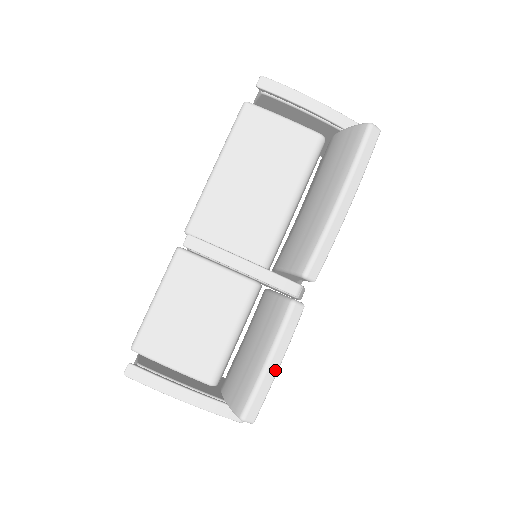
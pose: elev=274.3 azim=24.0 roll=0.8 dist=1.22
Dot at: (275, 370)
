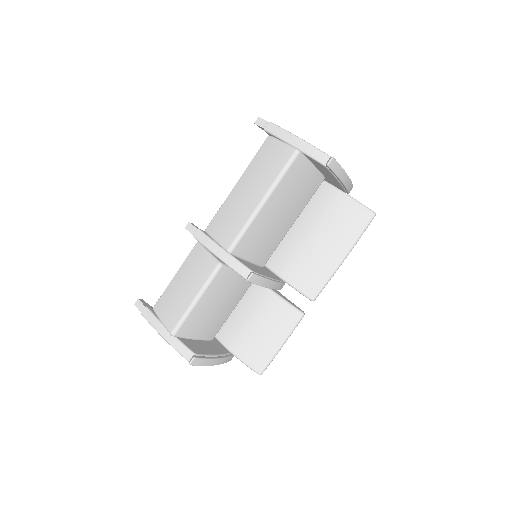
Dot at: occluded
